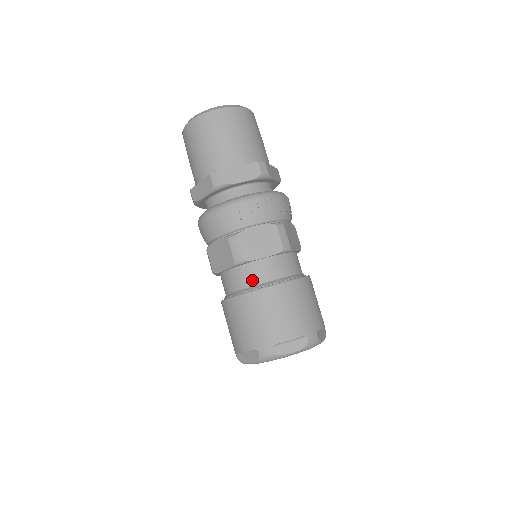
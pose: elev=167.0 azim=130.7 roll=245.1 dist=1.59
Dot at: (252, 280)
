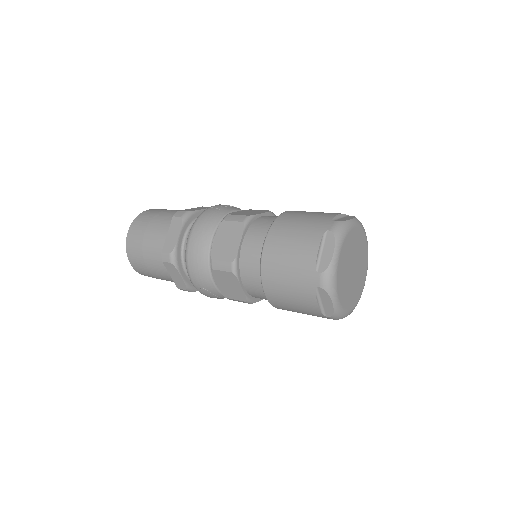
Dot at: (268, 223)
